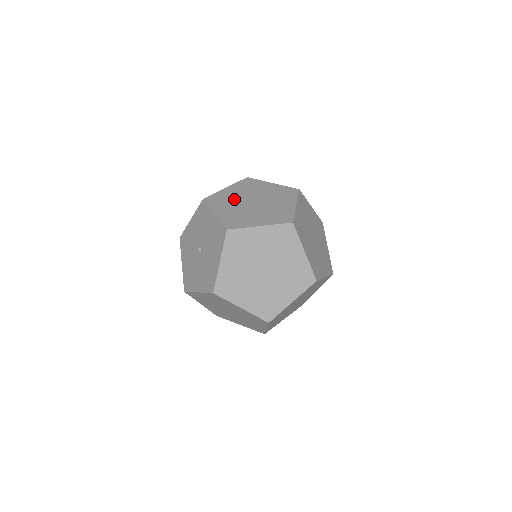
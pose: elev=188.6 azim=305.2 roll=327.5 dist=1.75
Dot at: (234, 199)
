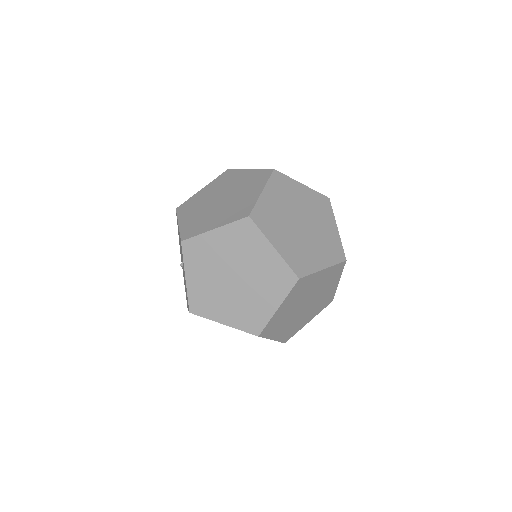
Dot at: (203, 201)
